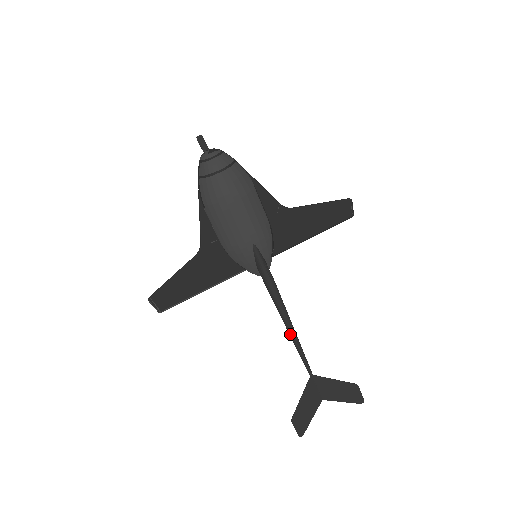
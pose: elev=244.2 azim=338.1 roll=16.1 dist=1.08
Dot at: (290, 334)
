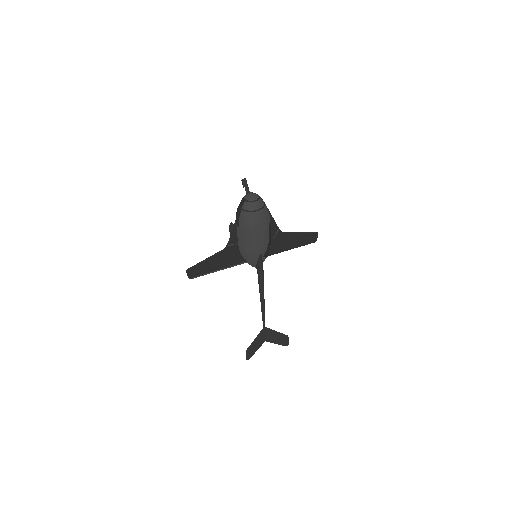
Dot at: (261, 303)
